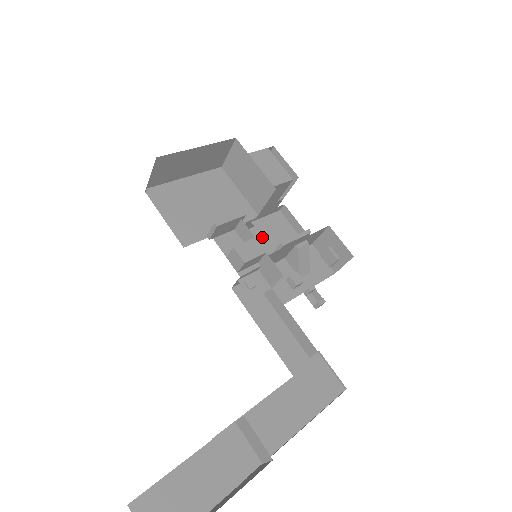
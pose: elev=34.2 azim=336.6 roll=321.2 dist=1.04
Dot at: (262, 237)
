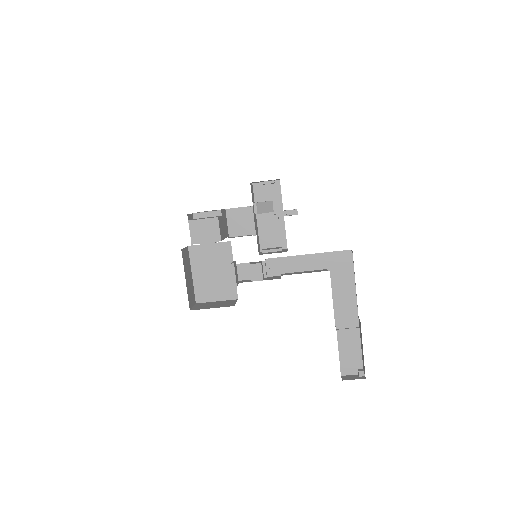
Dot at: occluded
